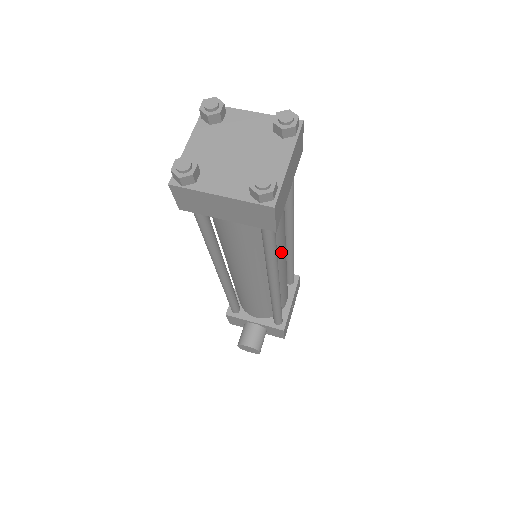
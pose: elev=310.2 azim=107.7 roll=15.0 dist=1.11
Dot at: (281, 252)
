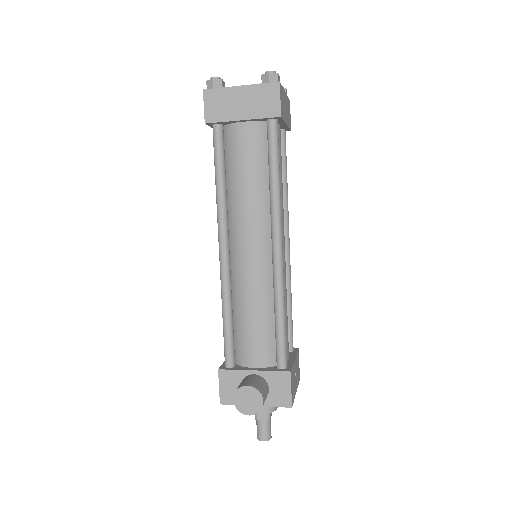
Dot at: occluded
